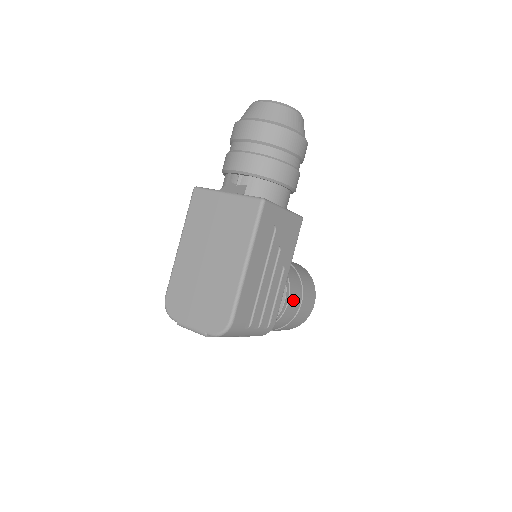
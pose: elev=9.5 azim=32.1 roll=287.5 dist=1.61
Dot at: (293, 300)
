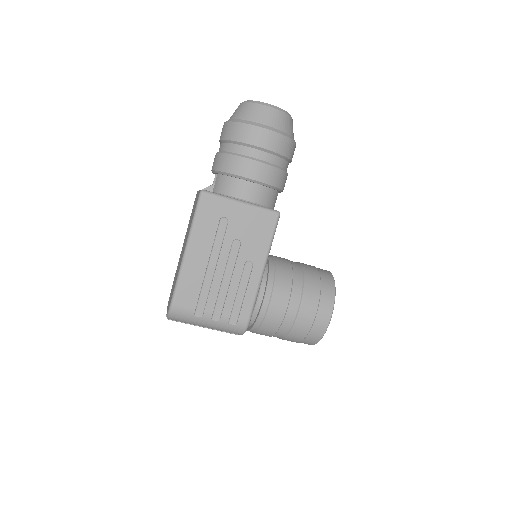
Dot at: (280, 303)
